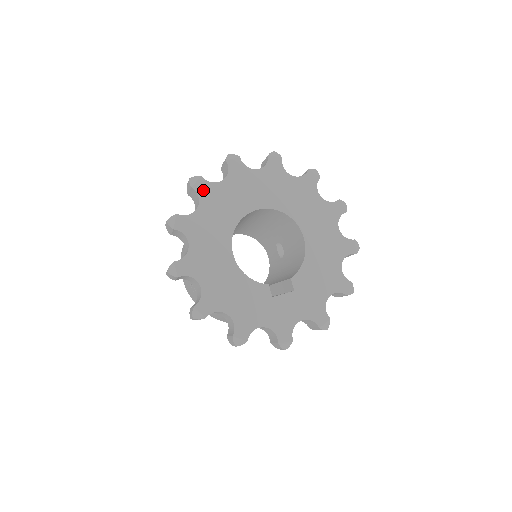
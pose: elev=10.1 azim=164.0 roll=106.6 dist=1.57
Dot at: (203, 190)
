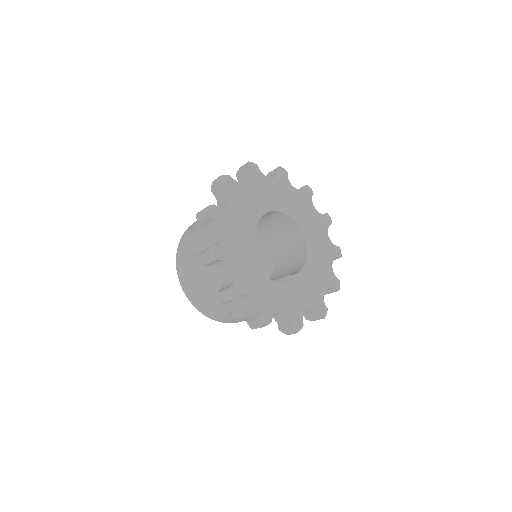
Dot at: (255, 174)
